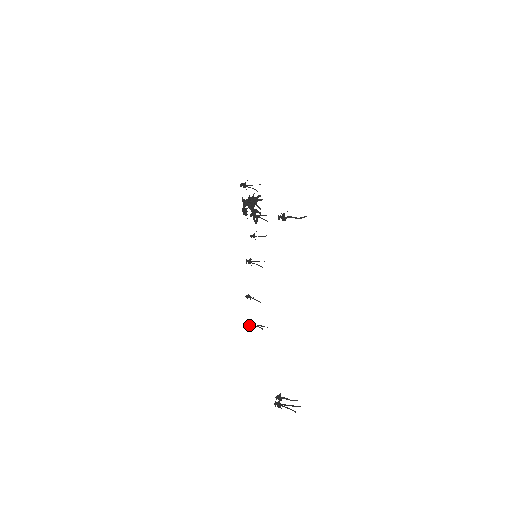
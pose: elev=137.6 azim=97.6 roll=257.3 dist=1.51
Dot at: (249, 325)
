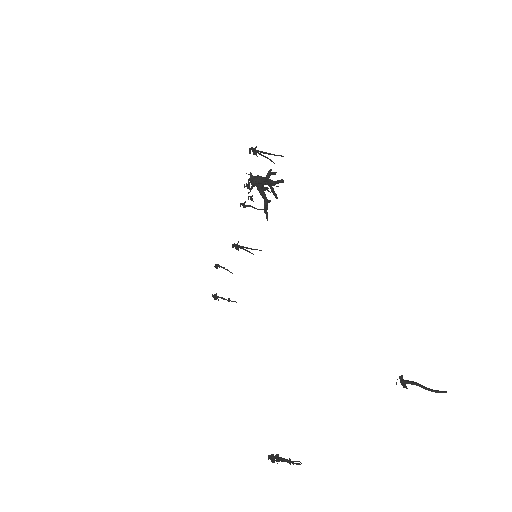
Dot at: (214, 298)
